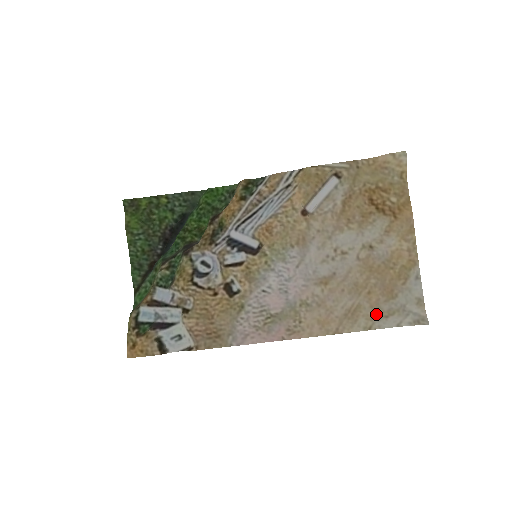
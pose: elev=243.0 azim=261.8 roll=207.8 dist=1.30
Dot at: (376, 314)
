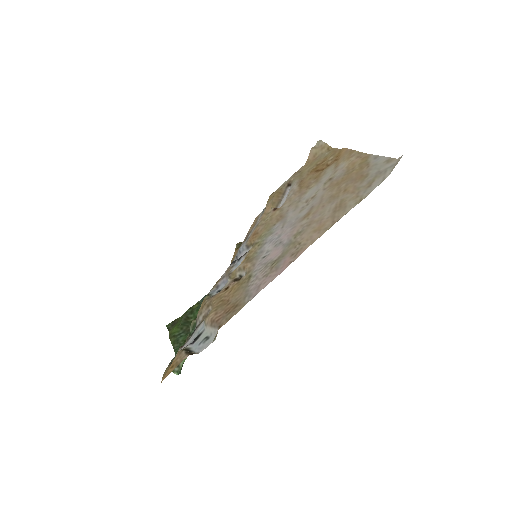
Dot at: (359, 192)
